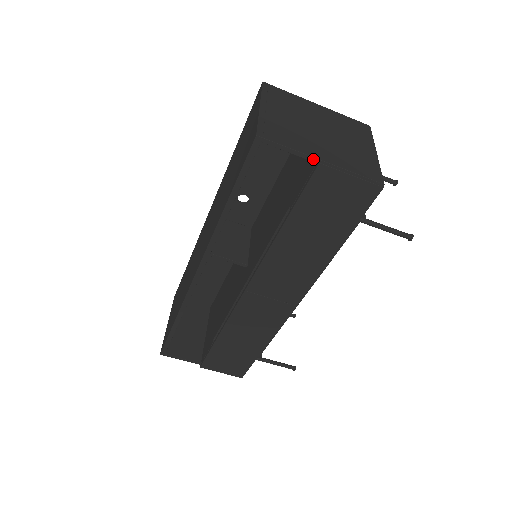
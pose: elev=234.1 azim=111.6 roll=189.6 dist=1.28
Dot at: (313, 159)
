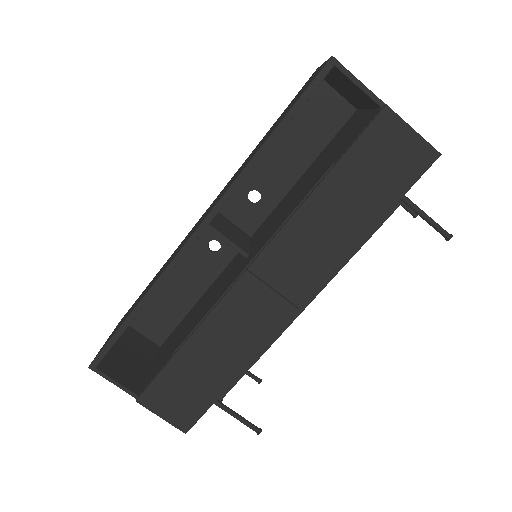
Dot at: (379, 102)
